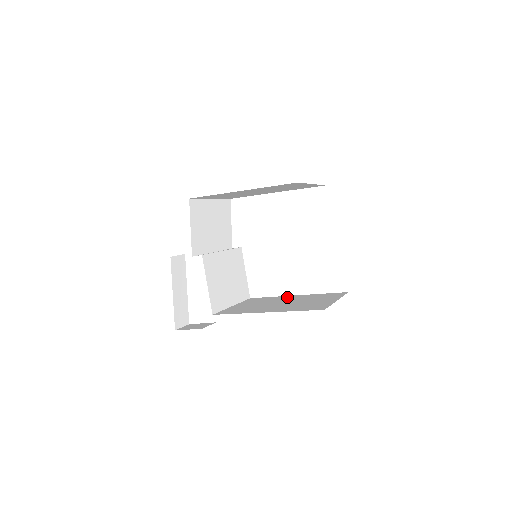
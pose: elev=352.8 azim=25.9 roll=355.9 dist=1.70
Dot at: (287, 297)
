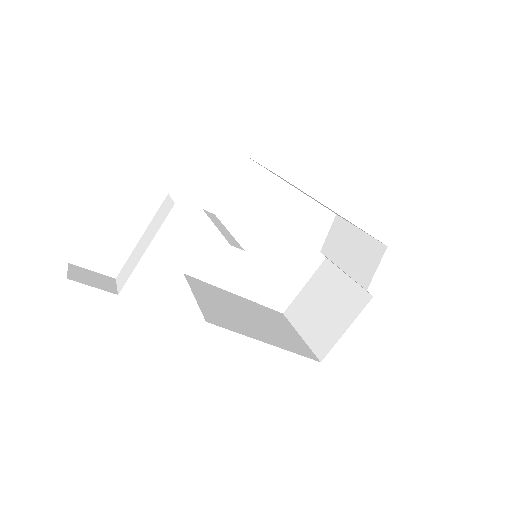
Dot at: (234, 297)
